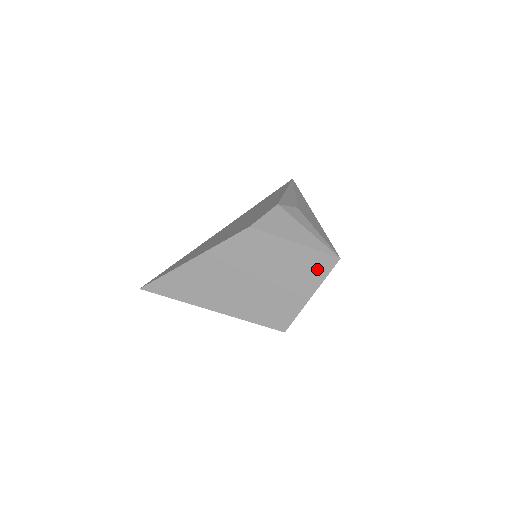
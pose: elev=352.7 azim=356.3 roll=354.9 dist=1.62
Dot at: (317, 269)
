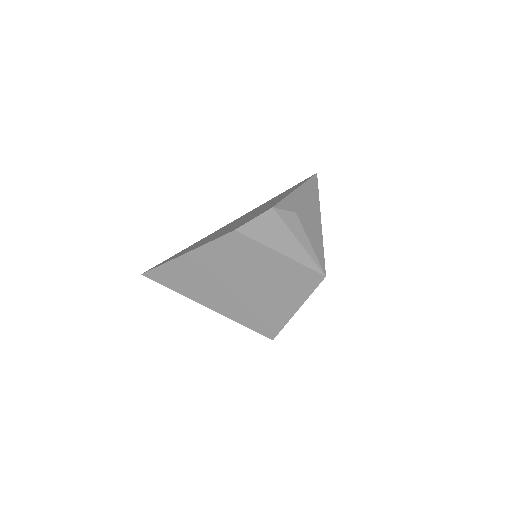
Dot at: (302, 283)
